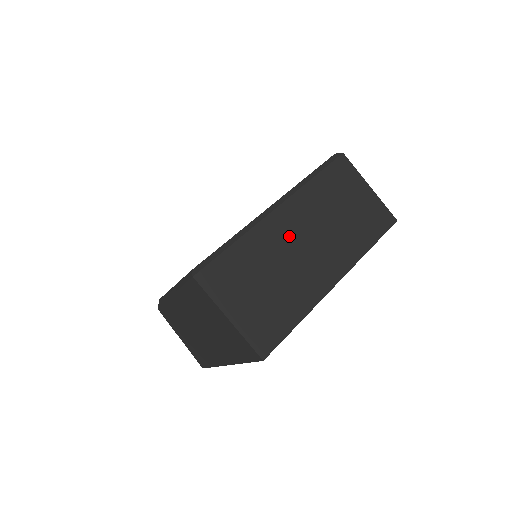
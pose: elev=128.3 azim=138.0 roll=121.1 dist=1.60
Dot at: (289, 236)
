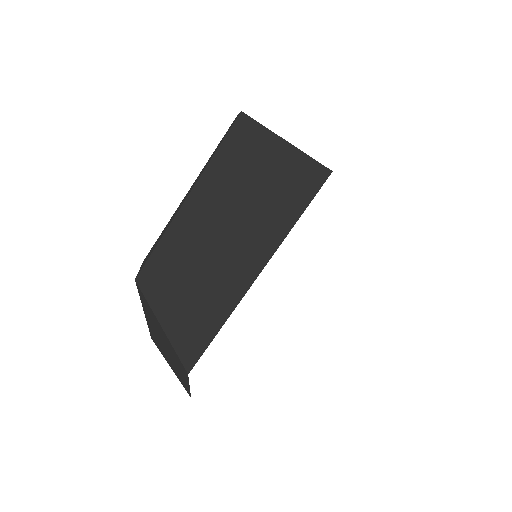
Dot at: occluded
